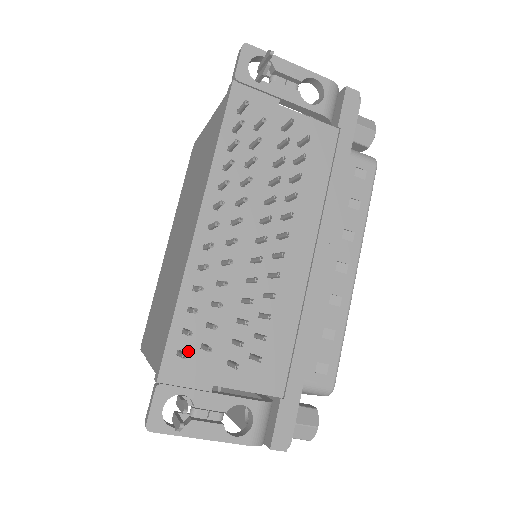
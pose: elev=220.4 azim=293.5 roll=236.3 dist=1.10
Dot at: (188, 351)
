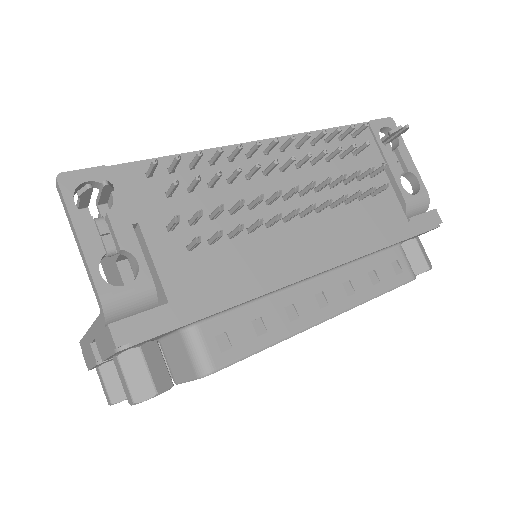
Dot at: (156, 182)
